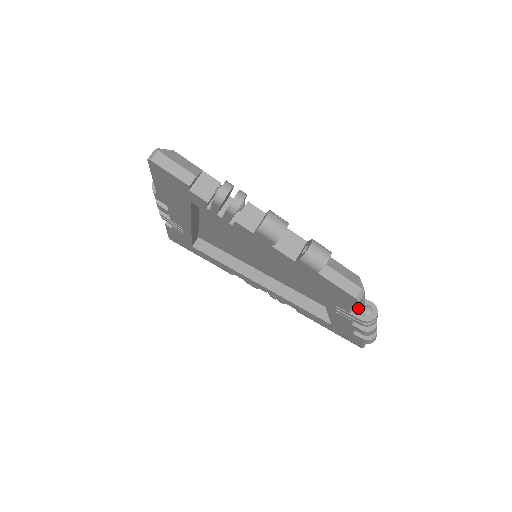
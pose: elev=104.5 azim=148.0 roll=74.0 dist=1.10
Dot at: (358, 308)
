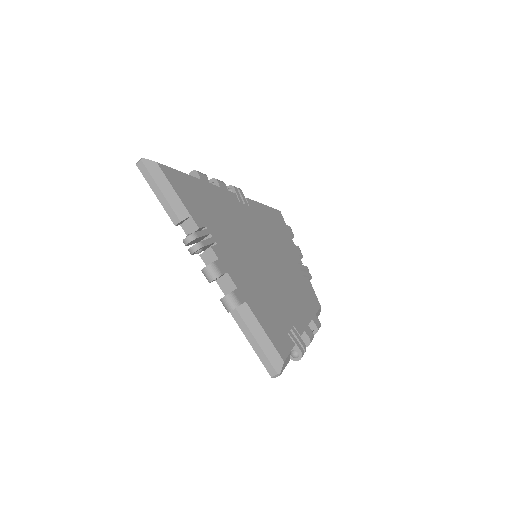
Dot at: occluded
